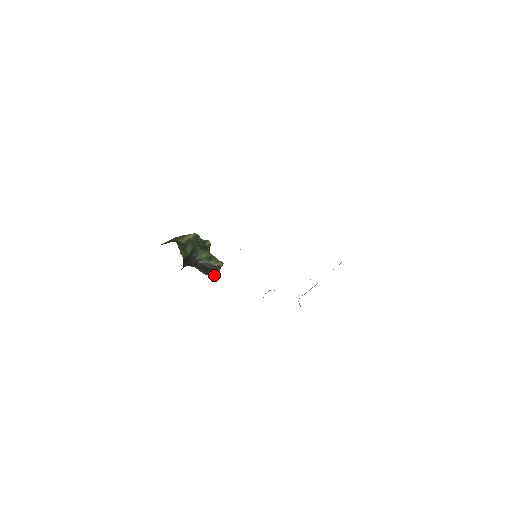
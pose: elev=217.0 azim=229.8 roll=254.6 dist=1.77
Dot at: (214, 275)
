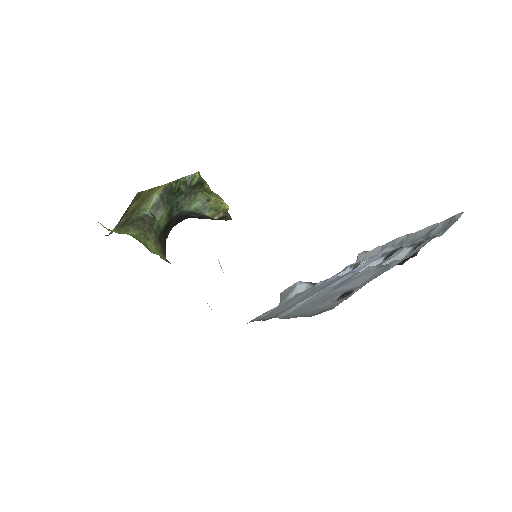
Dot at: occluded
